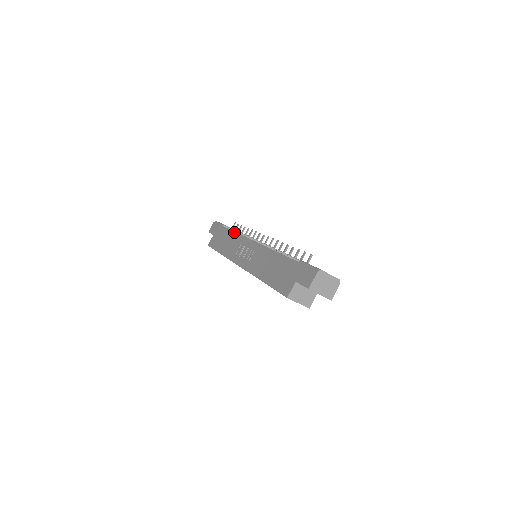
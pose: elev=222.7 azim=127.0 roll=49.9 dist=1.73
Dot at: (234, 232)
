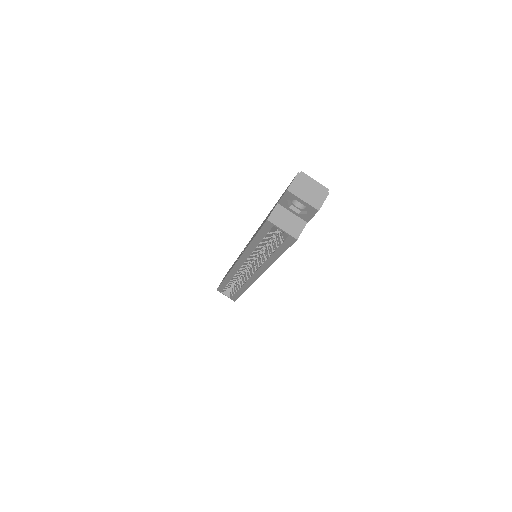
Dot at: occluded
